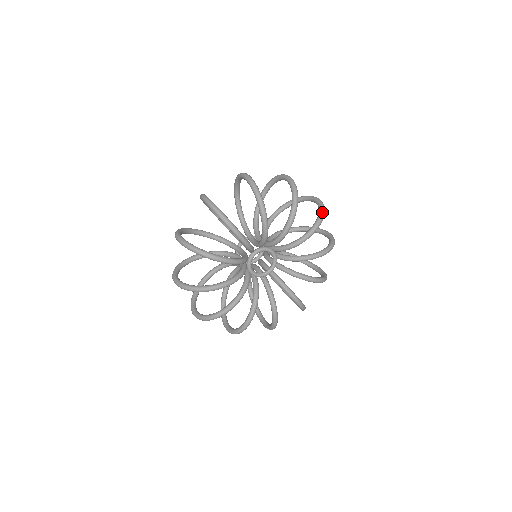
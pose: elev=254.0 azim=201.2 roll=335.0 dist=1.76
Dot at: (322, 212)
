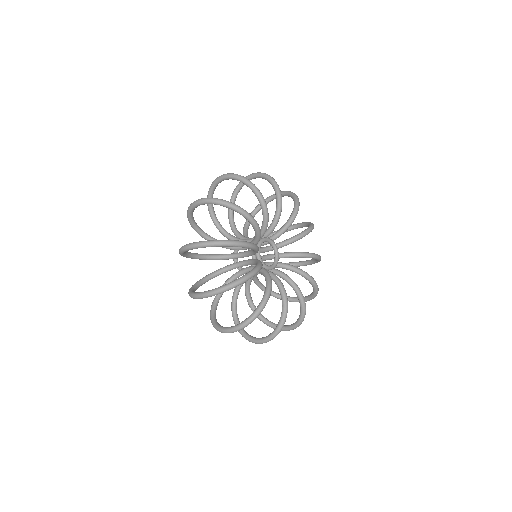
Dot at: (294, 193)
